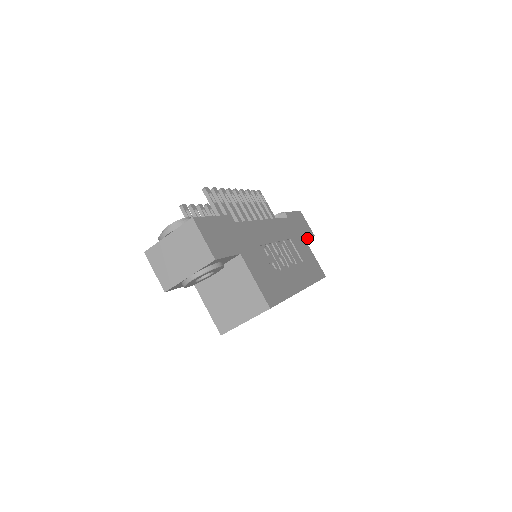
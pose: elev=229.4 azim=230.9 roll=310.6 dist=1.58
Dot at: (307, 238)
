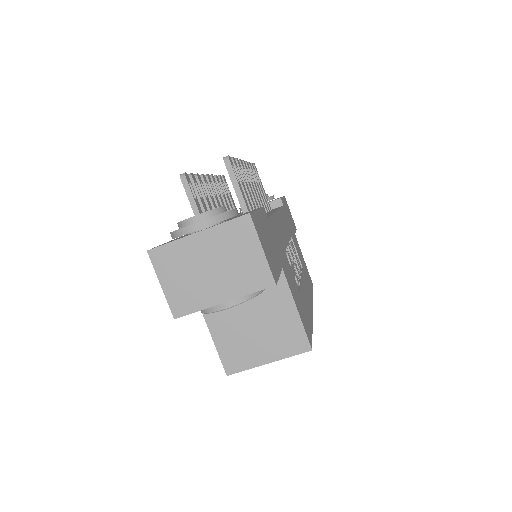
Dot at: occluded
